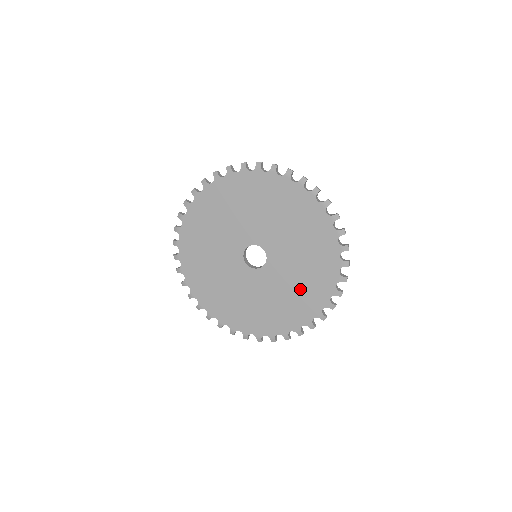
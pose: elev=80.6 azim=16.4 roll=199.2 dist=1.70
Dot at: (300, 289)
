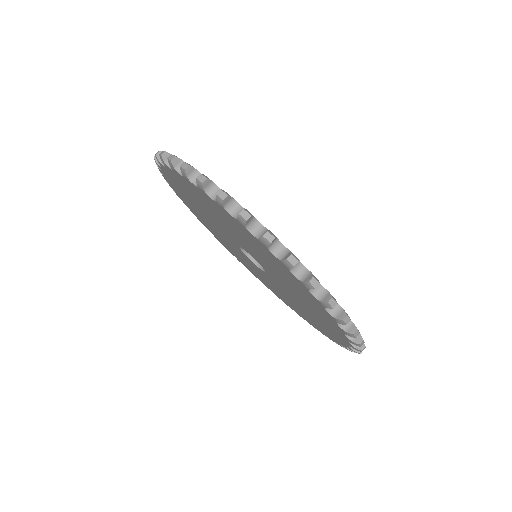
Dot at: (313, 313)
